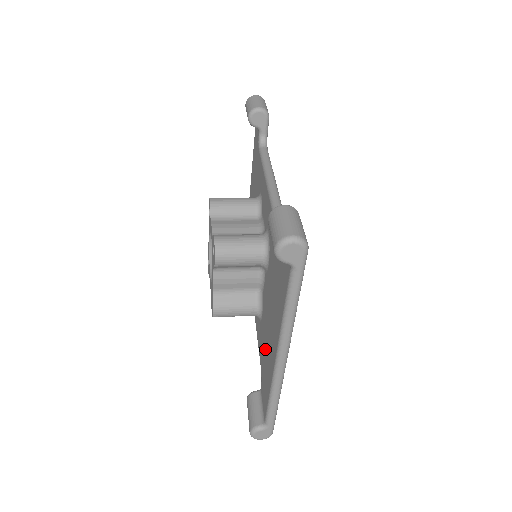
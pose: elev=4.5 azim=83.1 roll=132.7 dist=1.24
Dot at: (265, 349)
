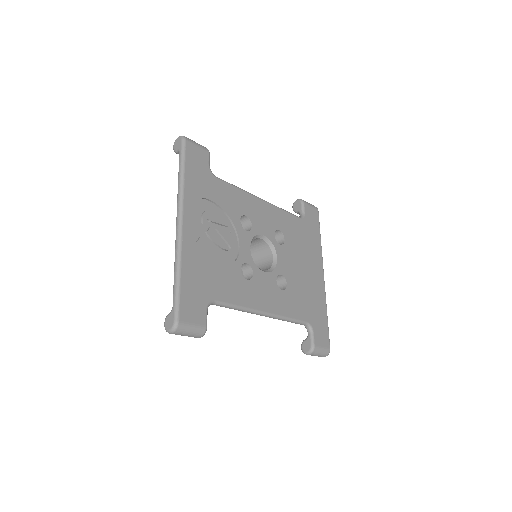
Dot at: occluded
